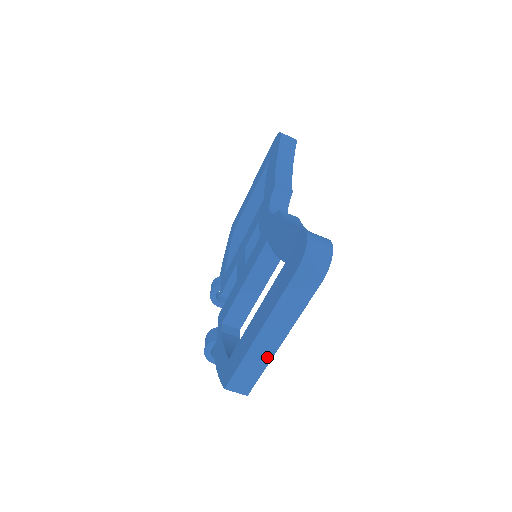
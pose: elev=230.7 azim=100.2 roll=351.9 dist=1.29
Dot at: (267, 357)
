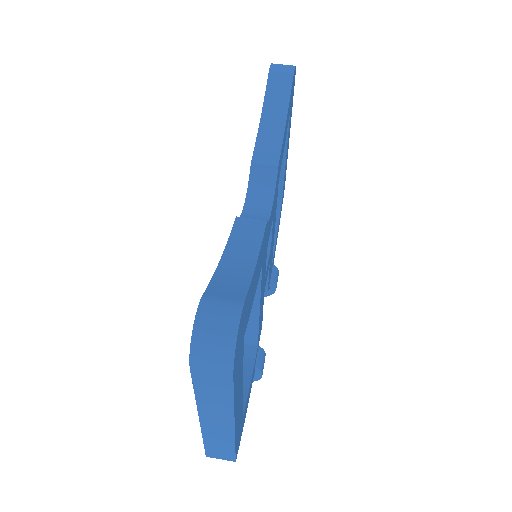
Dot at: (228, 436)
